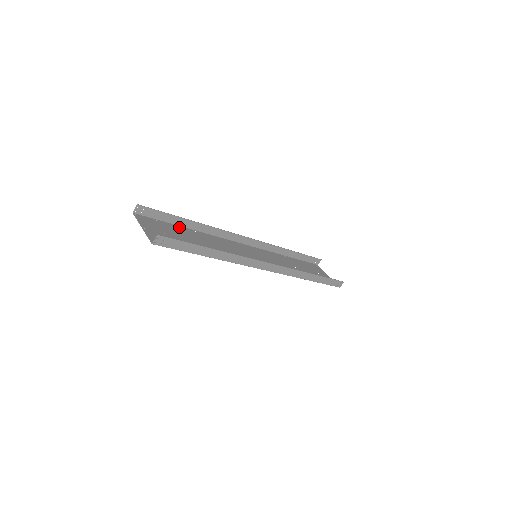
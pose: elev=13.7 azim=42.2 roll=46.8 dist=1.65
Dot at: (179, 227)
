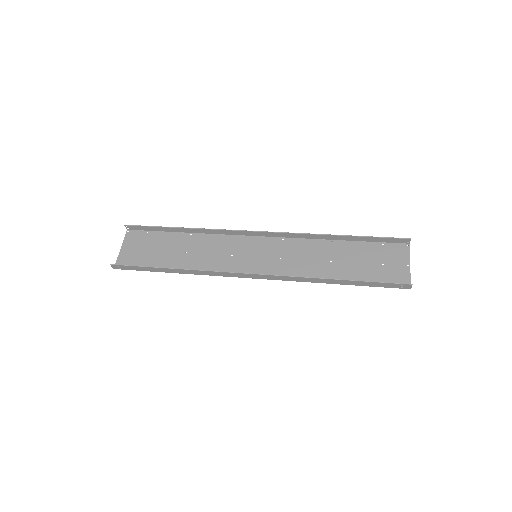
Dot at: (171, 234)
